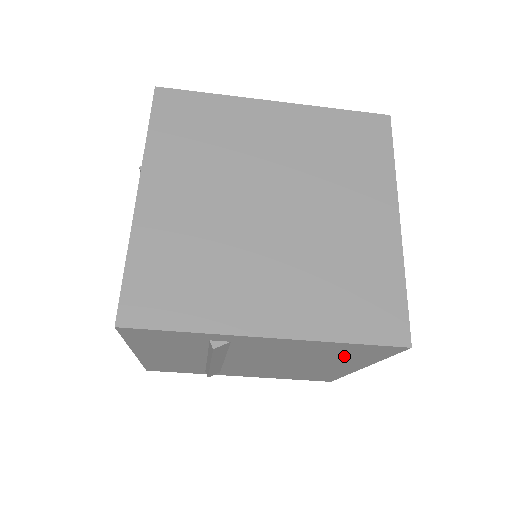
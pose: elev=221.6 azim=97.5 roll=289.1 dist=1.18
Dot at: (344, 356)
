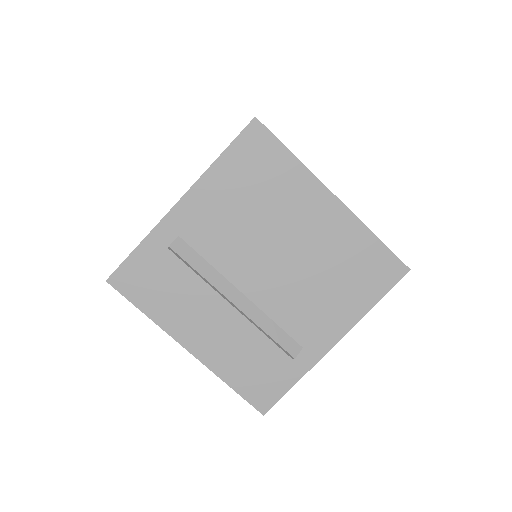
Dot at: (268, 183)
